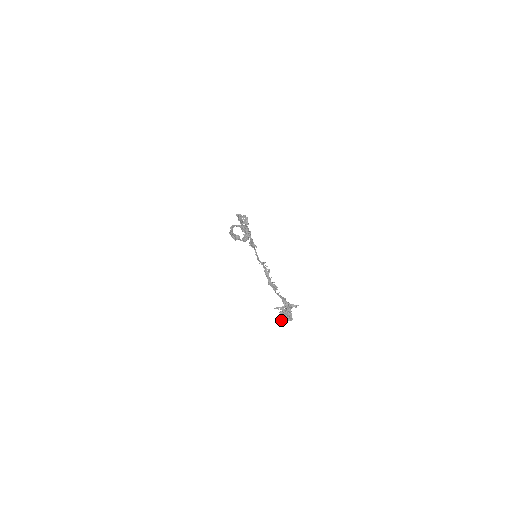
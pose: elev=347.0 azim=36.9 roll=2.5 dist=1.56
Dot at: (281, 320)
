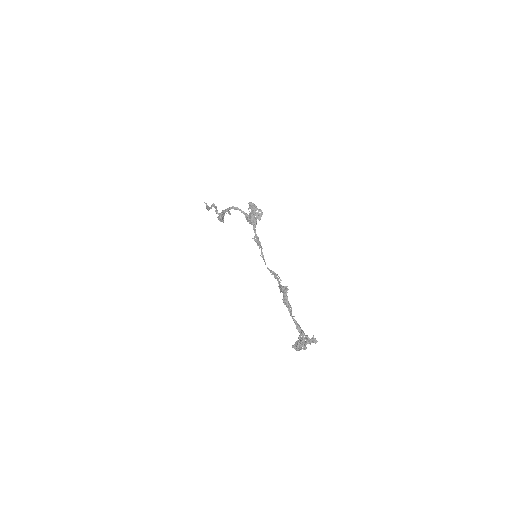
Dot at: (298, 348)
